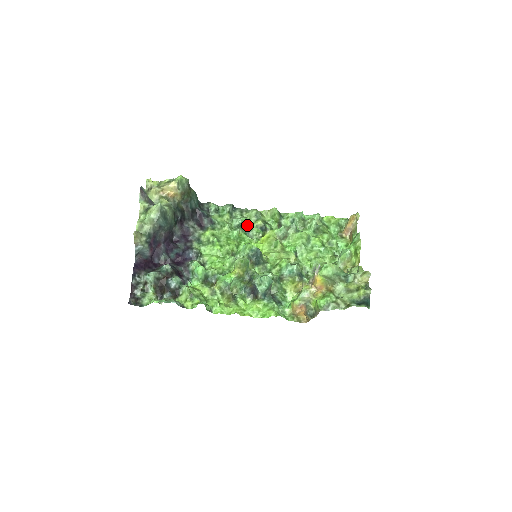
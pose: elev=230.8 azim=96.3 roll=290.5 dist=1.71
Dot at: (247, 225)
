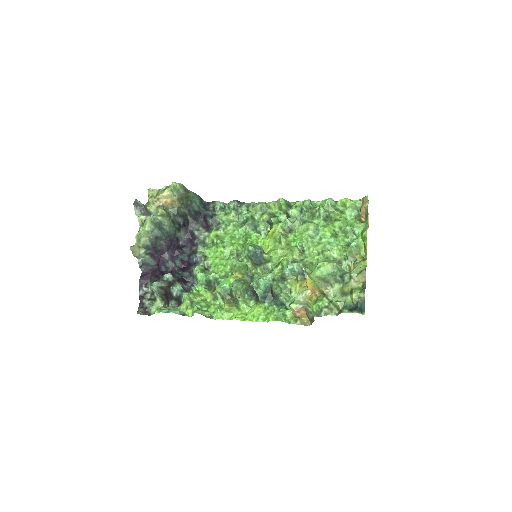
Dot at: (254, 220)
